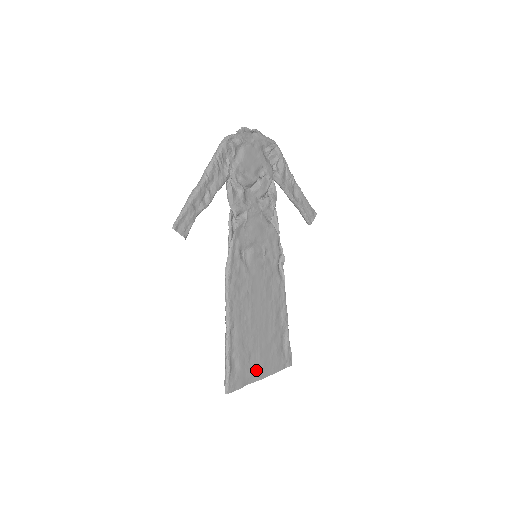
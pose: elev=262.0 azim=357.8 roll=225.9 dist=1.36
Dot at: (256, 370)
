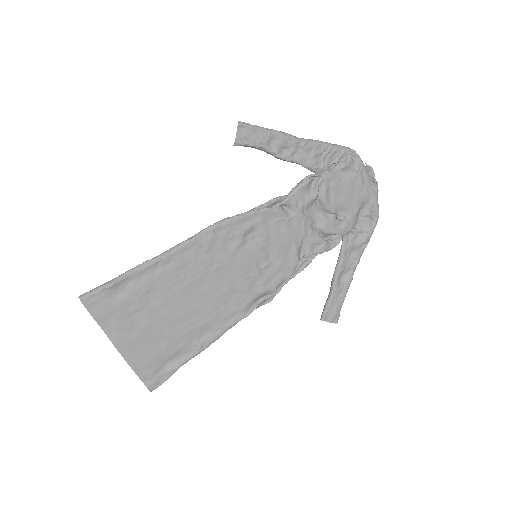
Dot at: (124, 331)
